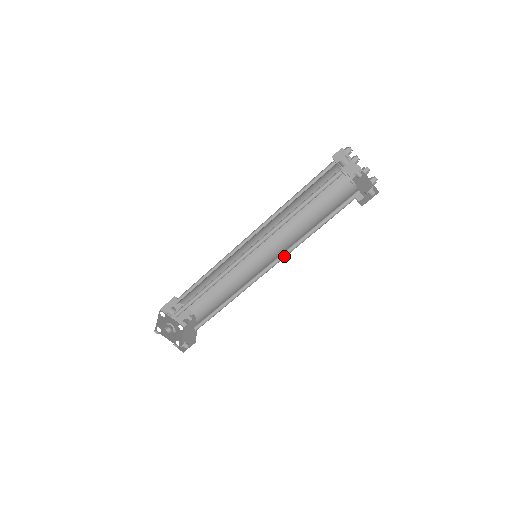
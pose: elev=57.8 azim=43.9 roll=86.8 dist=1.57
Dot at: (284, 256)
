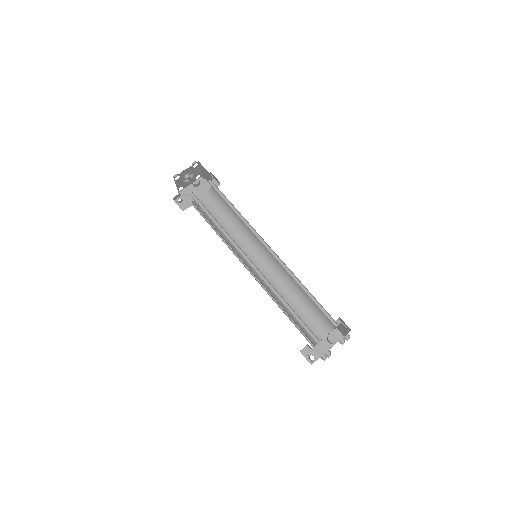
Dot at: occluded
